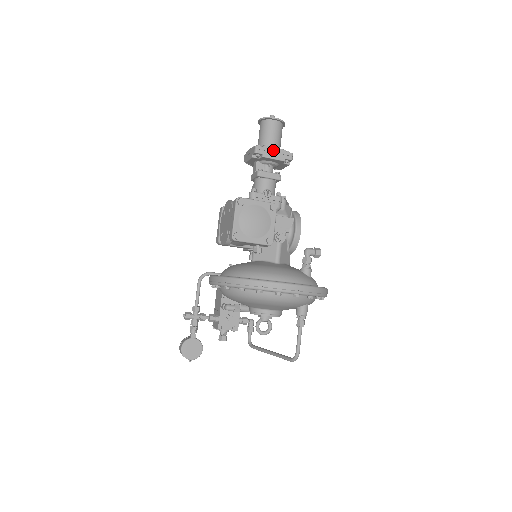
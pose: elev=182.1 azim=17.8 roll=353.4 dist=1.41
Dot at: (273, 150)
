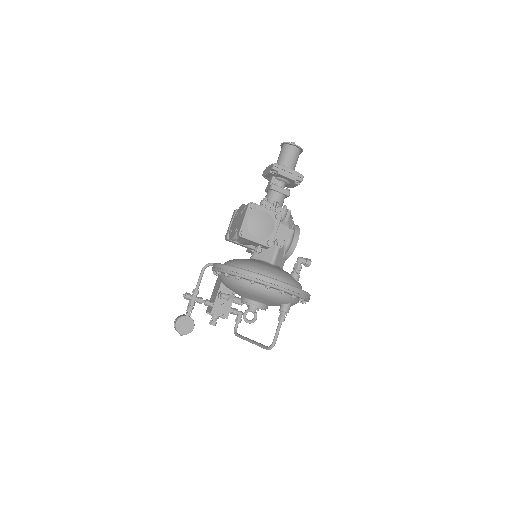
Dot at: (288, 170)
